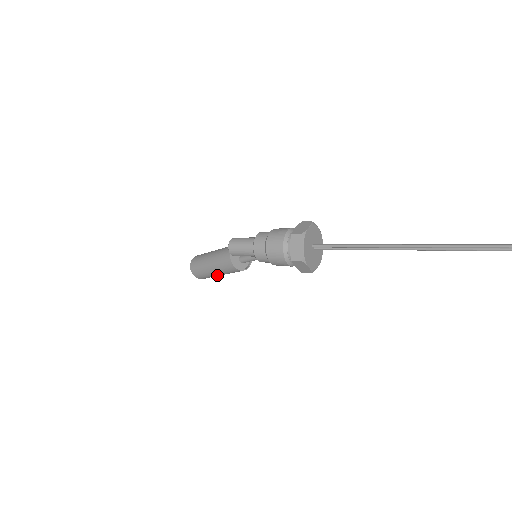
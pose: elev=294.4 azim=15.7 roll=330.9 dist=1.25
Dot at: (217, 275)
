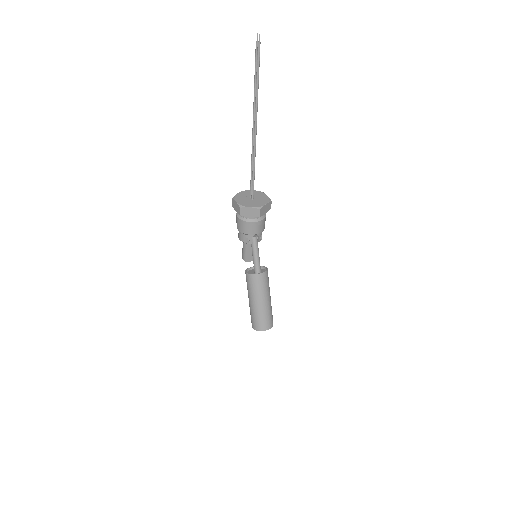
Dot at: (252, 305)
